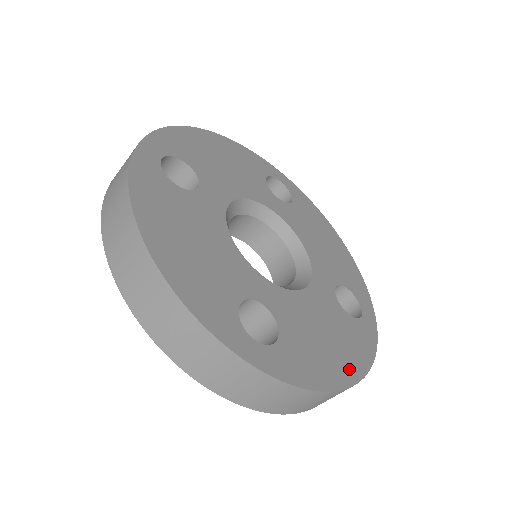
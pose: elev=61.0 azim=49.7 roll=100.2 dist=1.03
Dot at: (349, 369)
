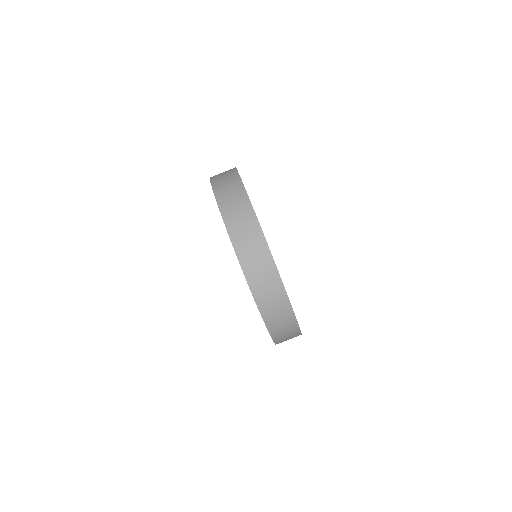
Dot at: occluded
